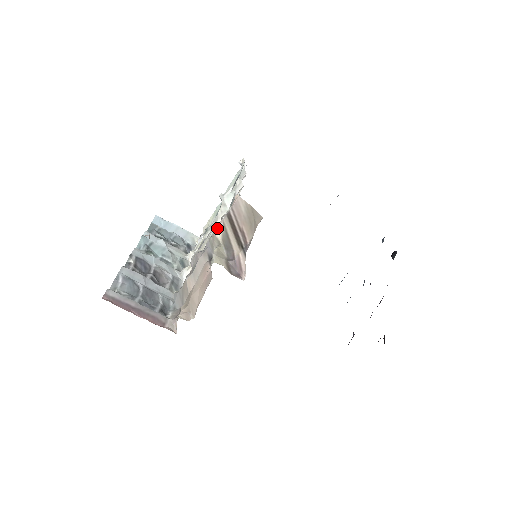
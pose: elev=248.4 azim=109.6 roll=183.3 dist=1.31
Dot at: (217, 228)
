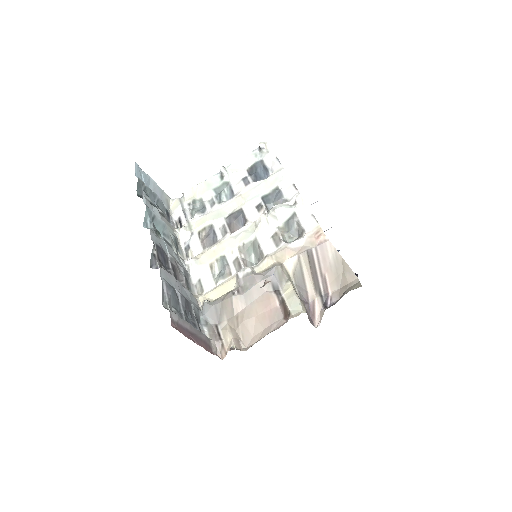
Dot at: (284, 256)
